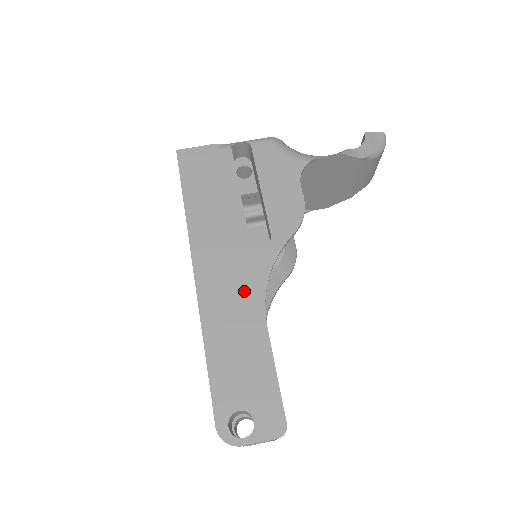
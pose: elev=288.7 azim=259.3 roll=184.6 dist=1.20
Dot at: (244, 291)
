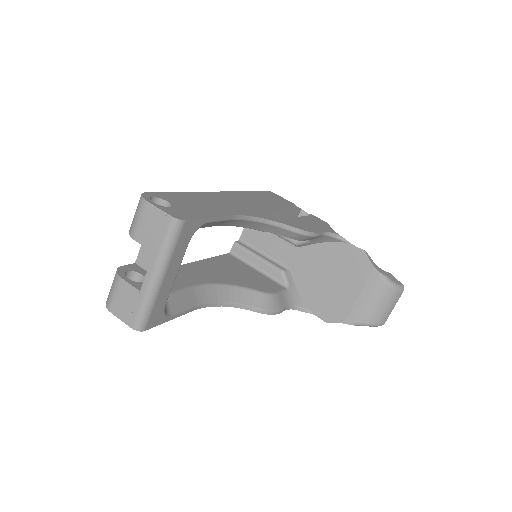
Dot at: (238, 208)
